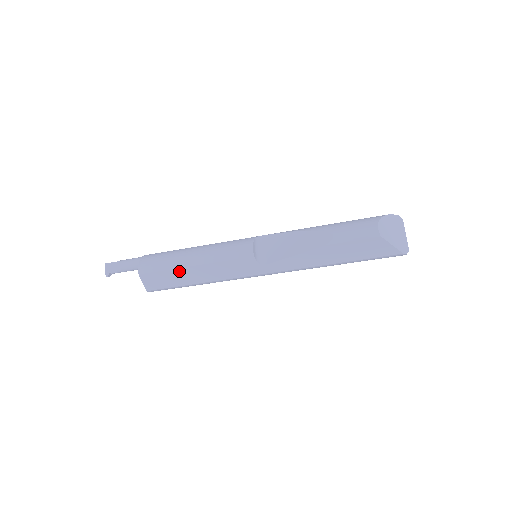
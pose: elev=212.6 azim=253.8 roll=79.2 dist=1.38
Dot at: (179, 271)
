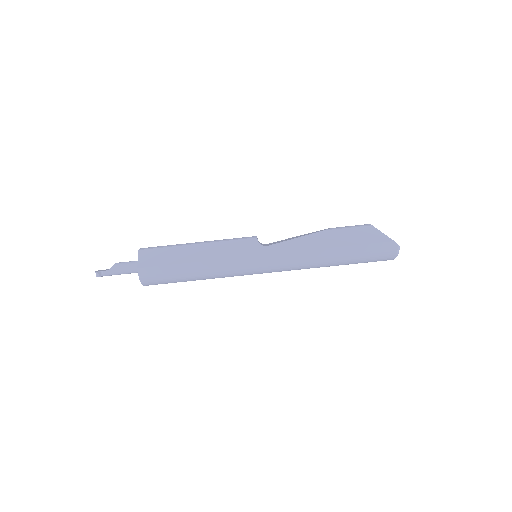
Dot at: (180, 249)
